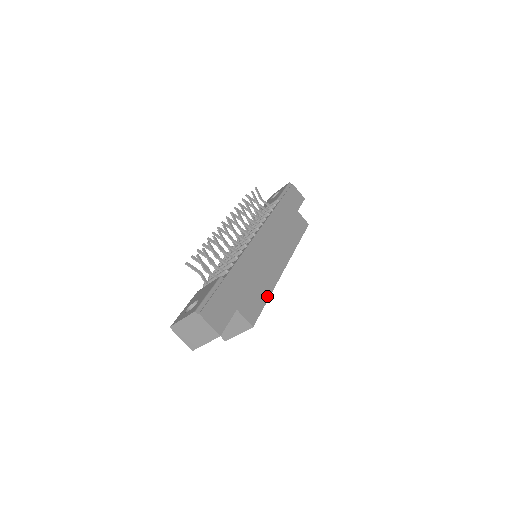
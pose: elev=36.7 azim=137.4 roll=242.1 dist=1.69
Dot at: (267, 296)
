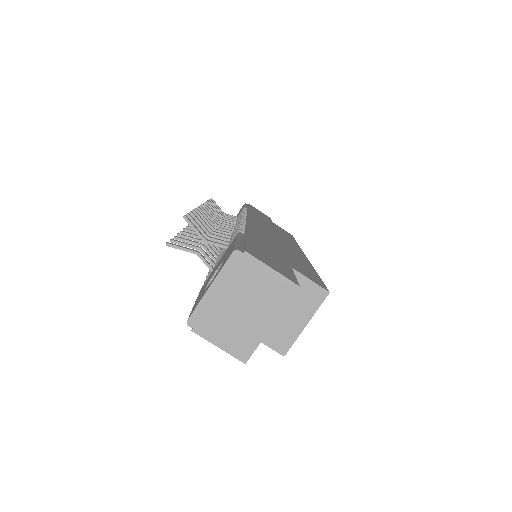
Dot at: (313, 270)
